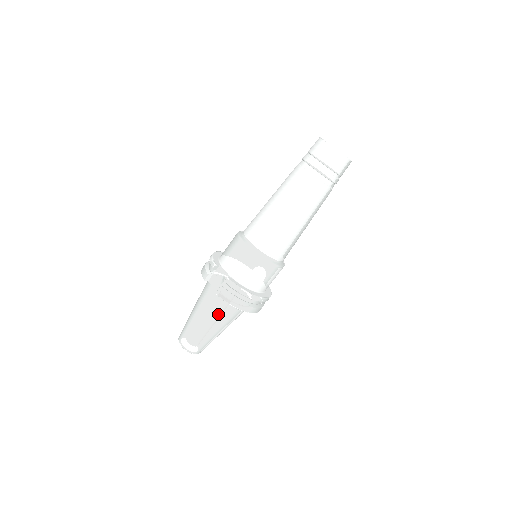
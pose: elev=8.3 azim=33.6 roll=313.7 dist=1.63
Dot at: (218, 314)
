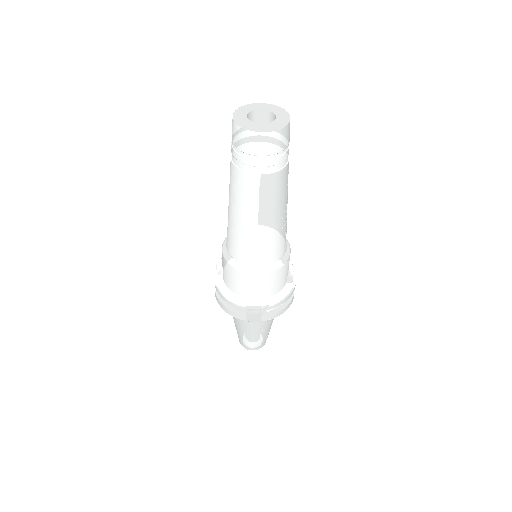
Dot at: occluded
